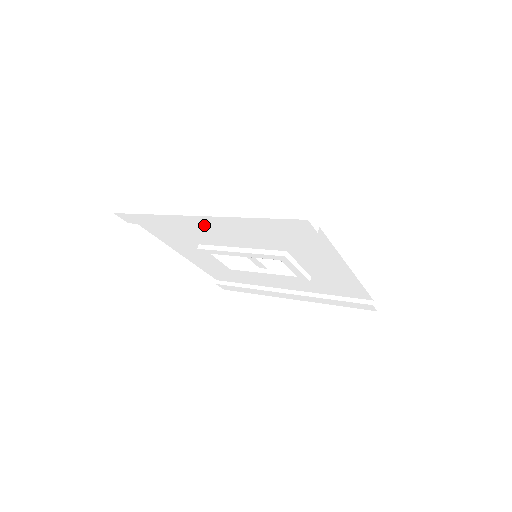
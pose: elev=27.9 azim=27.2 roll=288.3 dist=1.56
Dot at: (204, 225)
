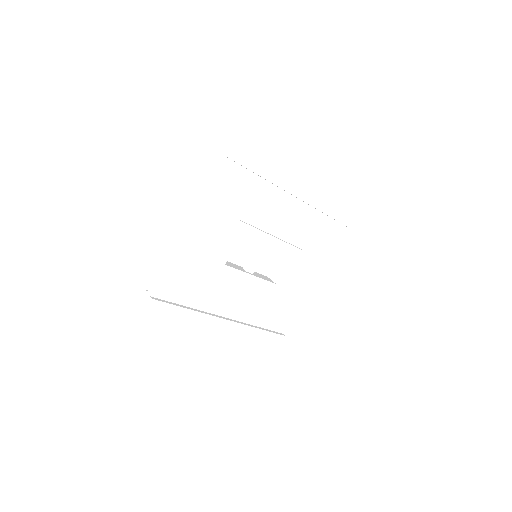
Dot at: (295, 192)
